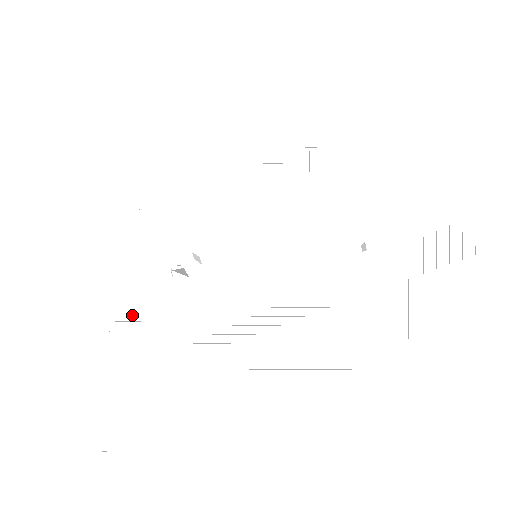
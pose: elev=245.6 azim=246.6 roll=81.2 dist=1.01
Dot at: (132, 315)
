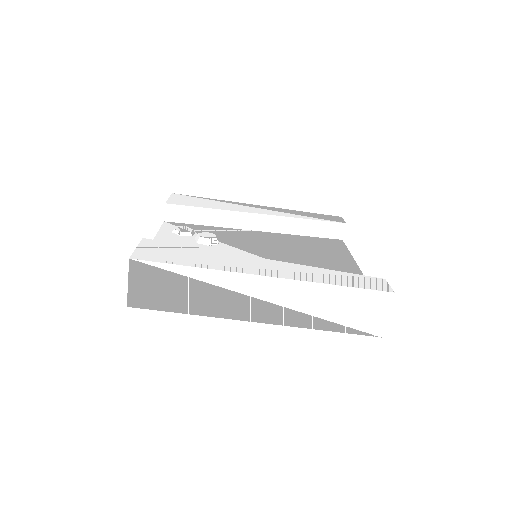
Dot at: occluded
